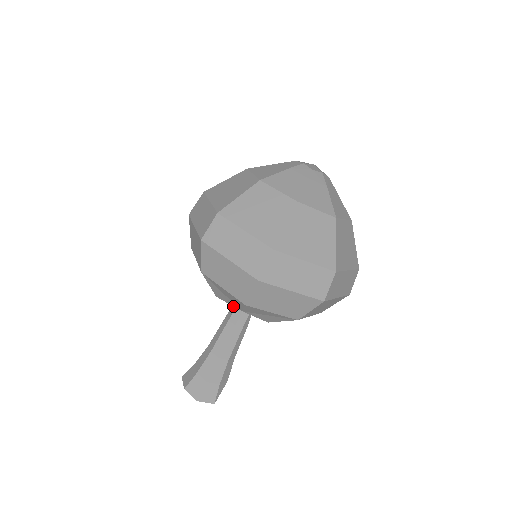
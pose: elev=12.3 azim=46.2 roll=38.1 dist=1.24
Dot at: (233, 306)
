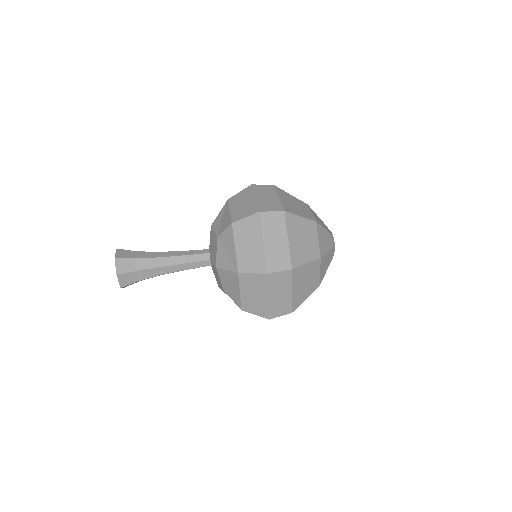
Dot at: (205, 256)
